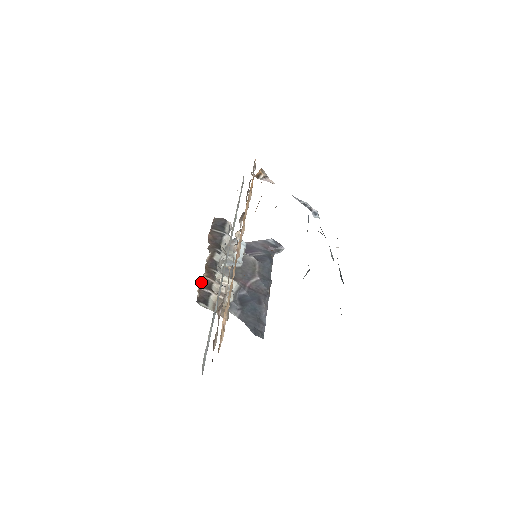
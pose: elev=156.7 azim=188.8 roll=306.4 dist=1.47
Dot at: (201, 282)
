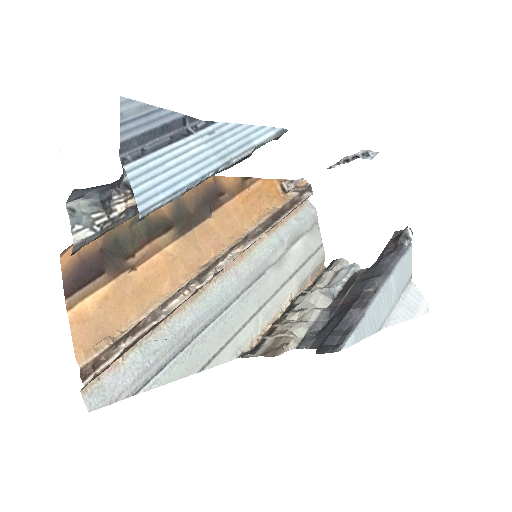
Dot at: (265, 335)
